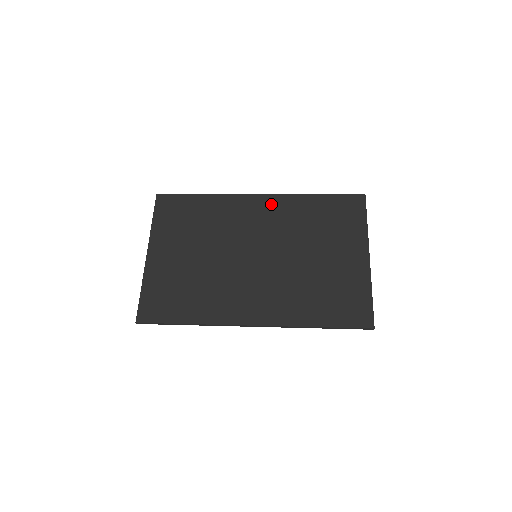
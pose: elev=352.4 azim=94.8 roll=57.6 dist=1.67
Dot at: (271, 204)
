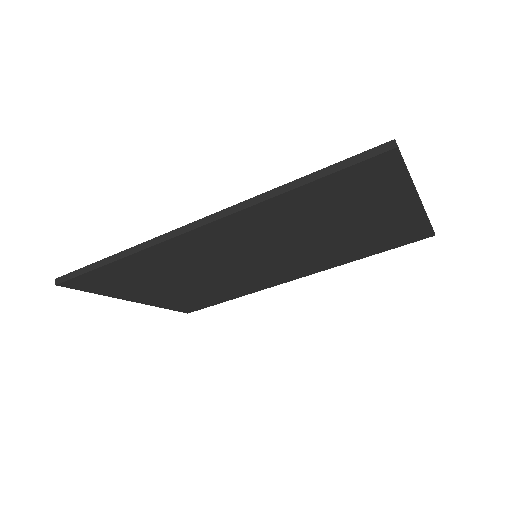
Dot at: occluded
